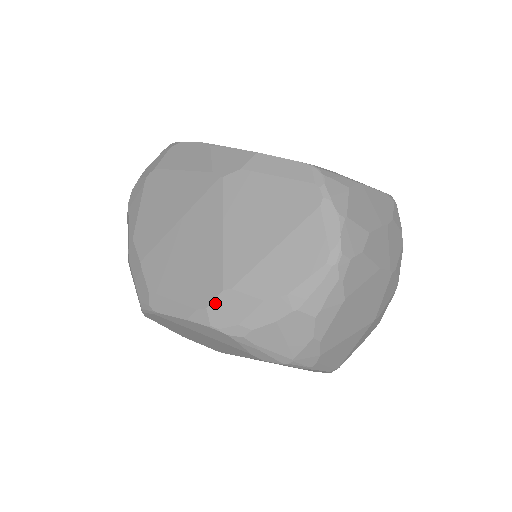
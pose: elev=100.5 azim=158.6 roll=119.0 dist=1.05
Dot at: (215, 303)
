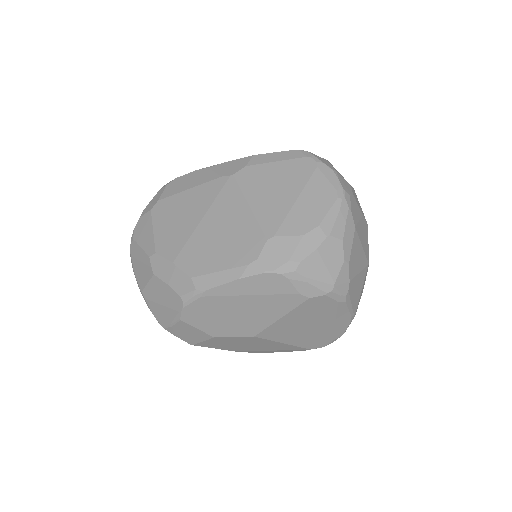
Dot at: (264, 252)
